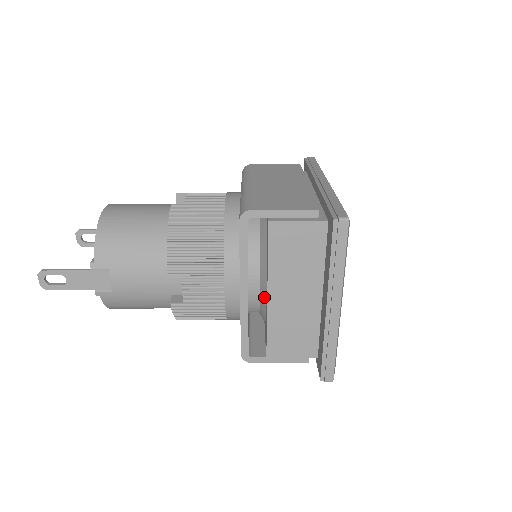
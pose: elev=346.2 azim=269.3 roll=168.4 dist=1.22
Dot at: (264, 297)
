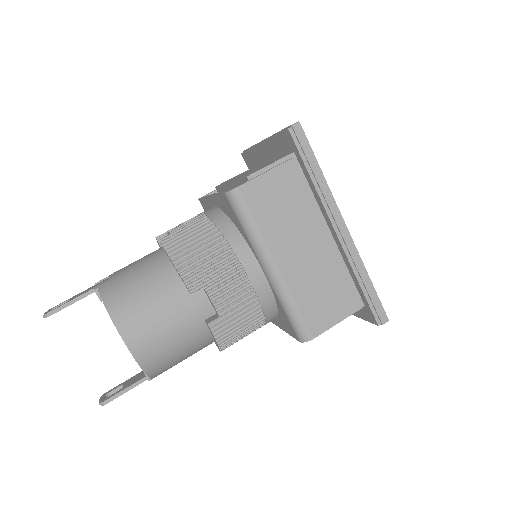
Dot at: occluded
